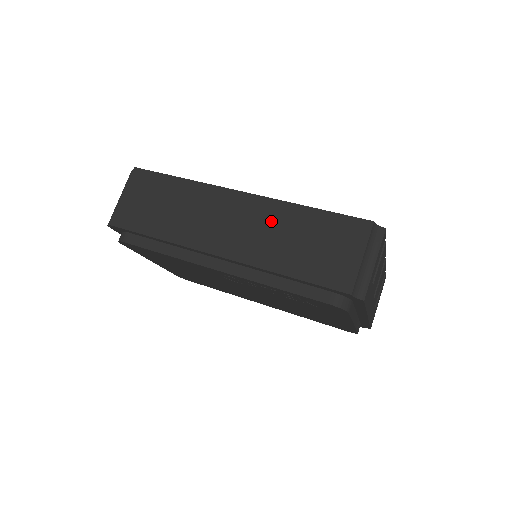
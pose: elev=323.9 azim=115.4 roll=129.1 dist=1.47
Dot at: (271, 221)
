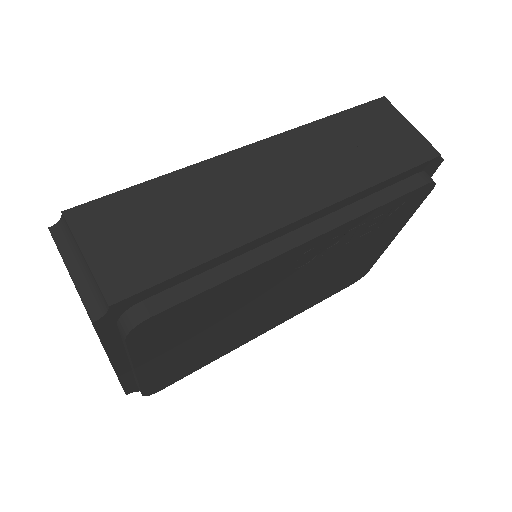
Dot at: (311, 149)
